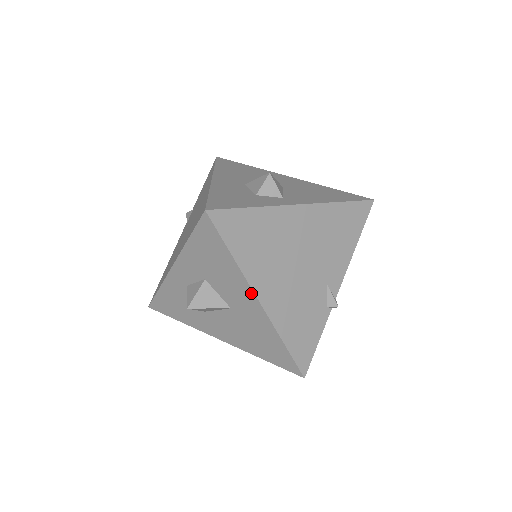
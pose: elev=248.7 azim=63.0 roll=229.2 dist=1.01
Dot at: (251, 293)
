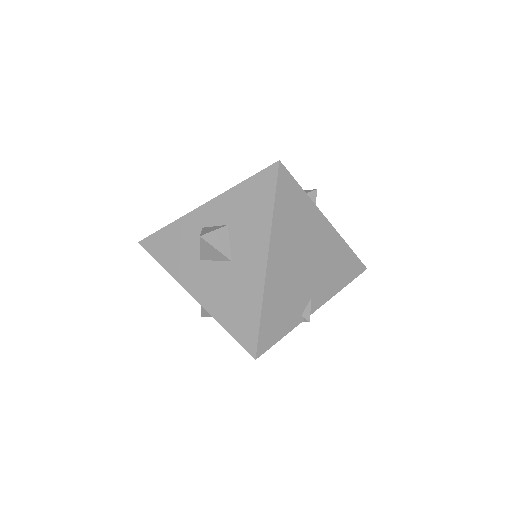
Dot at: (265, 249)
